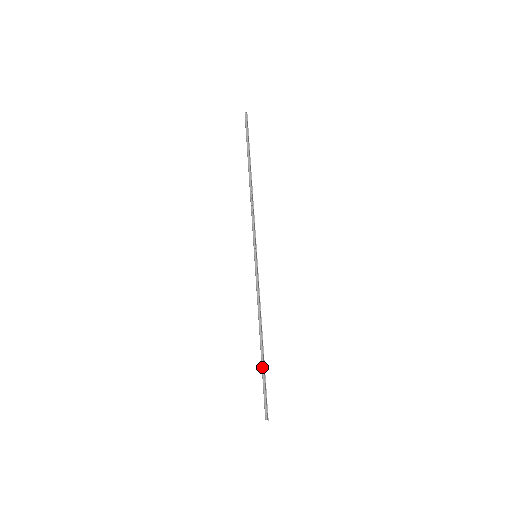
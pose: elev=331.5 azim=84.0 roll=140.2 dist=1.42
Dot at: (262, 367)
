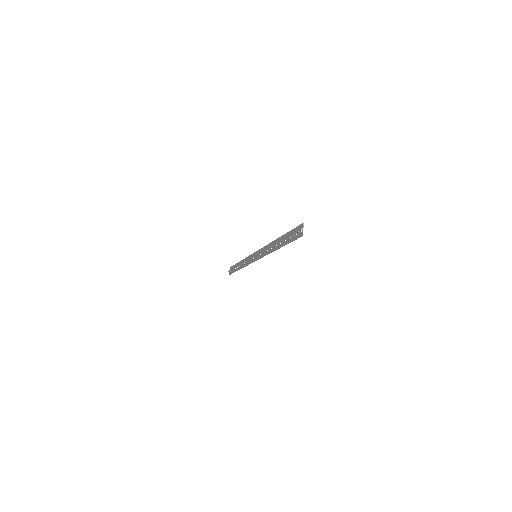
Dot at: (283, 238)
